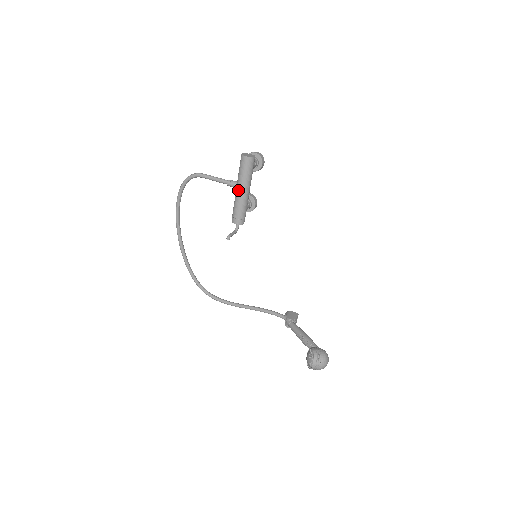
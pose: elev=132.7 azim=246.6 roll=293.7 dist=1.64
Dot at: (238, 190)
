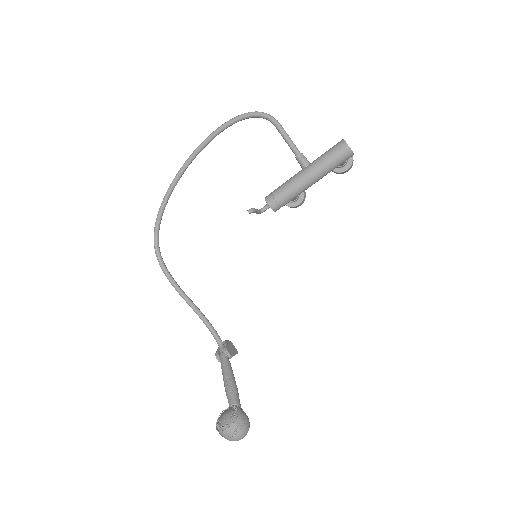
Dot at: (305, 172)
